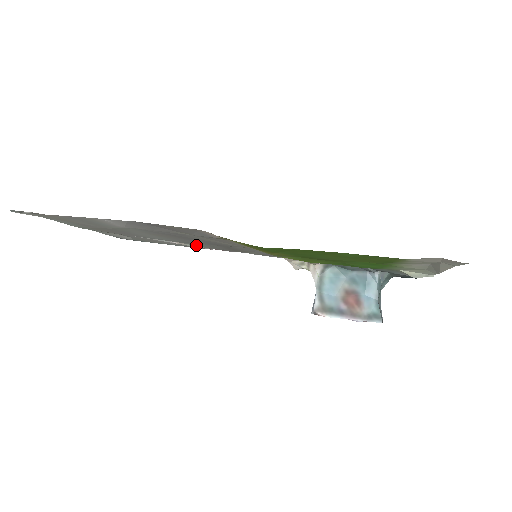
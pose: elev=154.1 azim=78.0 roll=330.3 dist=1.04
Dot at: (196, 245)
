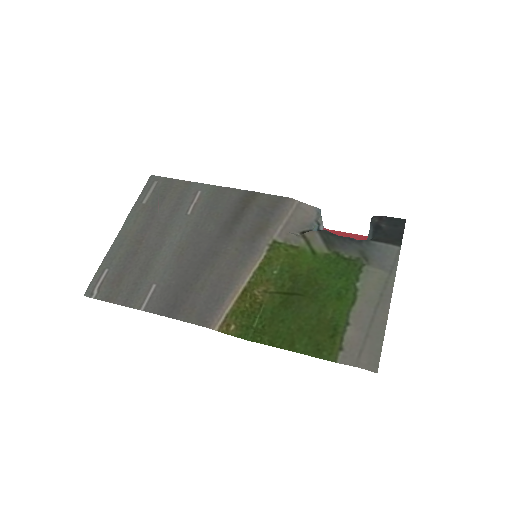
Dot at: (211, 199)
